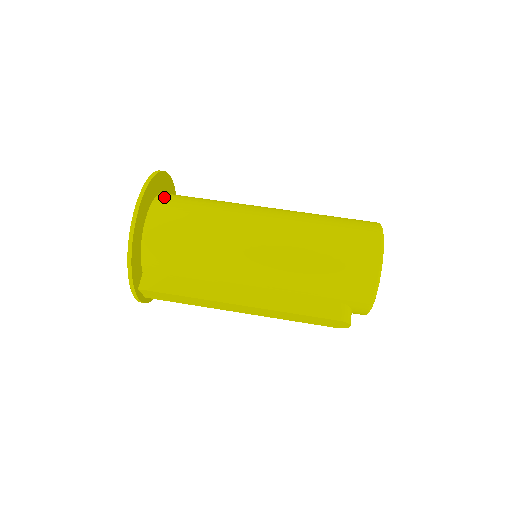
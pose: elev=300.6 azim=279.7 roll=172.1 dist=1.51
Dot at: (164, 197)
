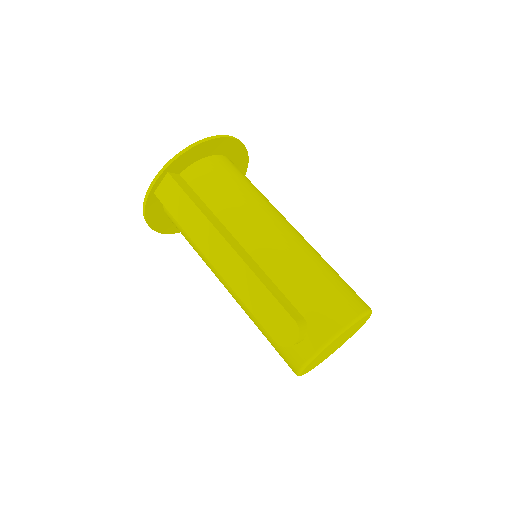
Dot at: occluded
